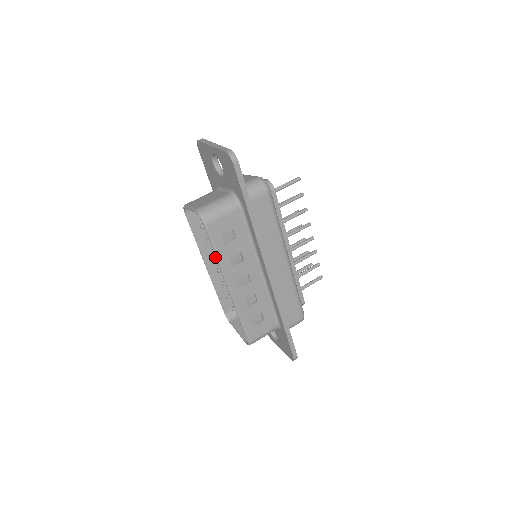
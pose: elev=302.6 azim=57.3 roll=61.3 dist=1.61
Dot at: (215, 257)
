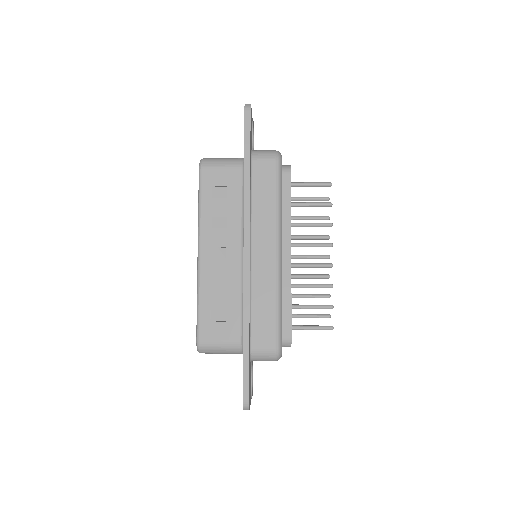
Dot at: (198, 209)
